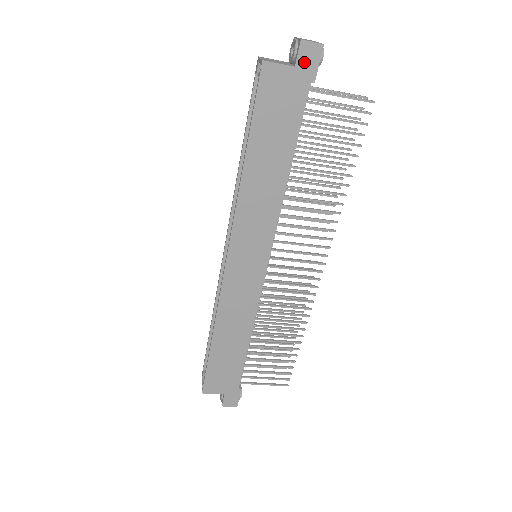
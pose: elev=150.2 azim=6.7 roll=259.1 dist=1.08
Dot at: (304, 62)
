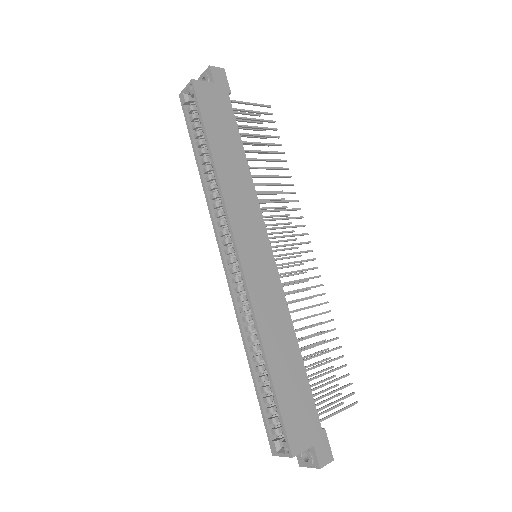
Dot at: (218, 80)
